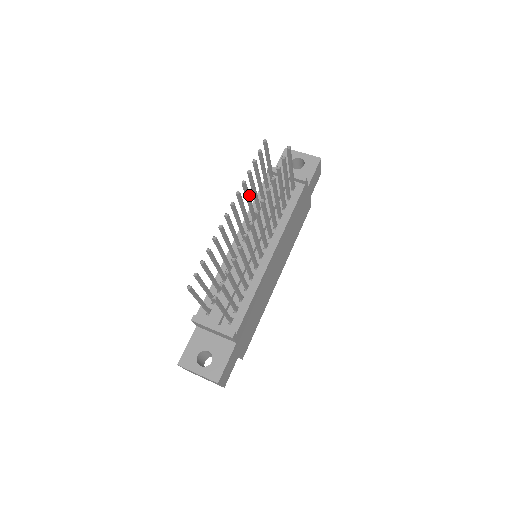
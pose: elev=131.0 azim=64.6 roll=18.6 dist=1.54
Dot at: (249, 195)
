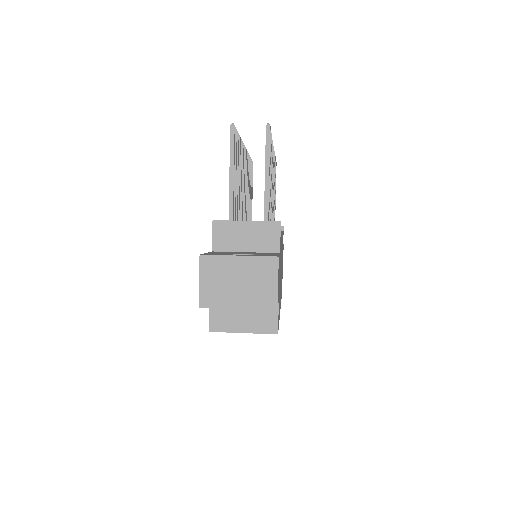
Dot at: (248, 180)
